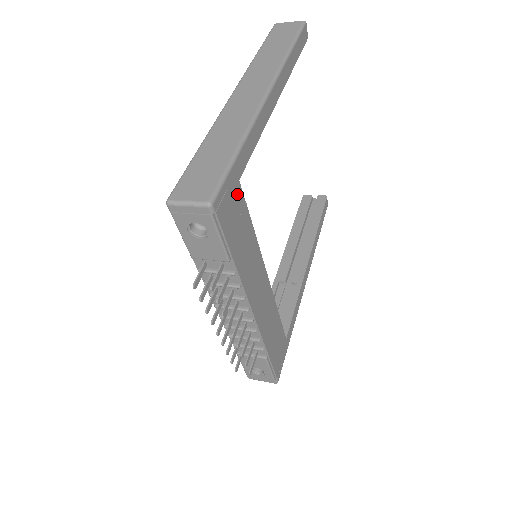
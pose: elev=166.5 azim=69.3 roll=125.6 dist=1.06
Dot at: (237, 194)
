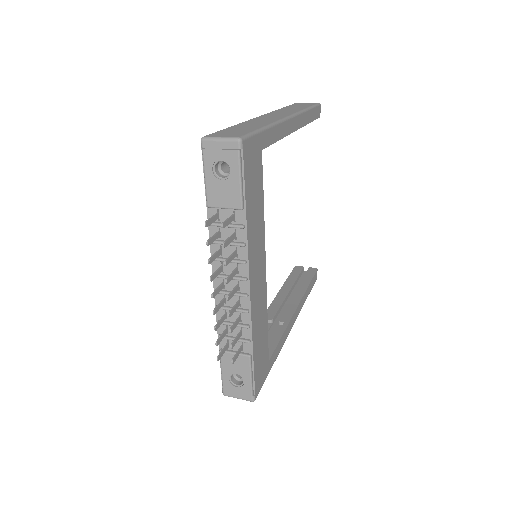
Dot at: (258, 159)
